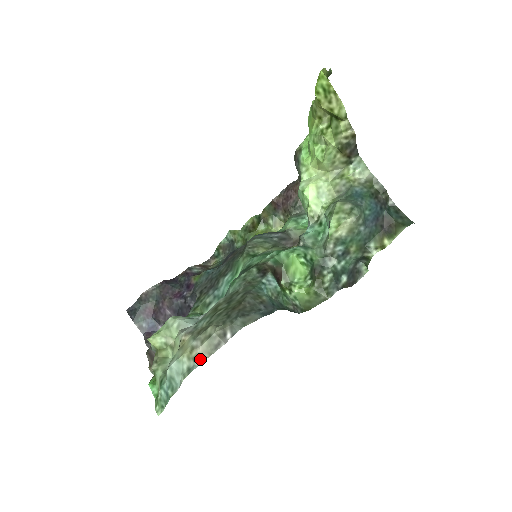
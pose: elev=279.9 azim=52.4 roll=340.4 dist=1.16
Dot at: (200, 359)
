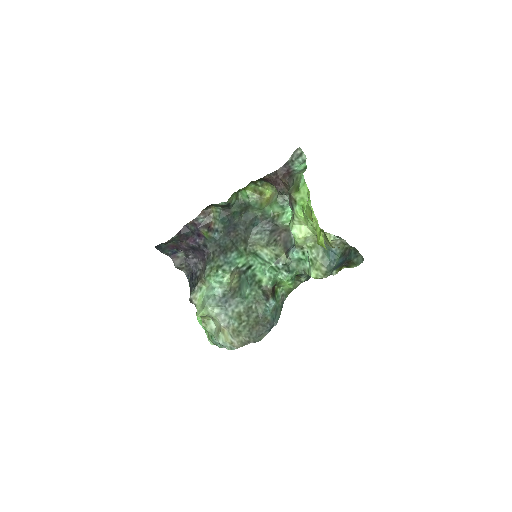
Dot at: (237, 348)
